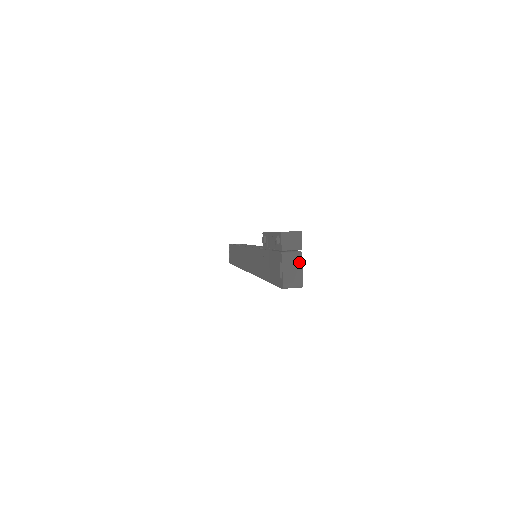
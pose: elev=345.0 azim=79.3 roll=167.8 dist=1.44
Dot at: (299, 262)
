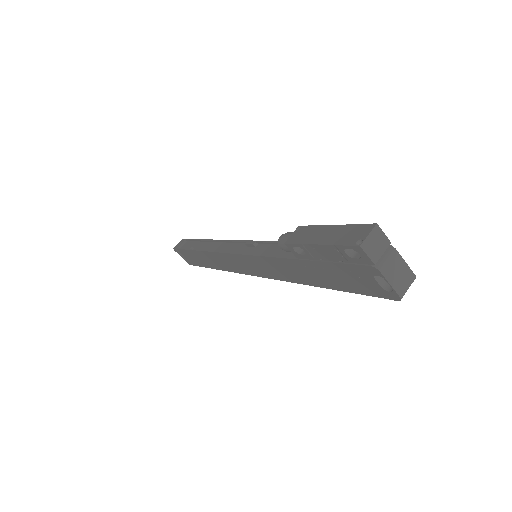
Dot at: (397, 259)
